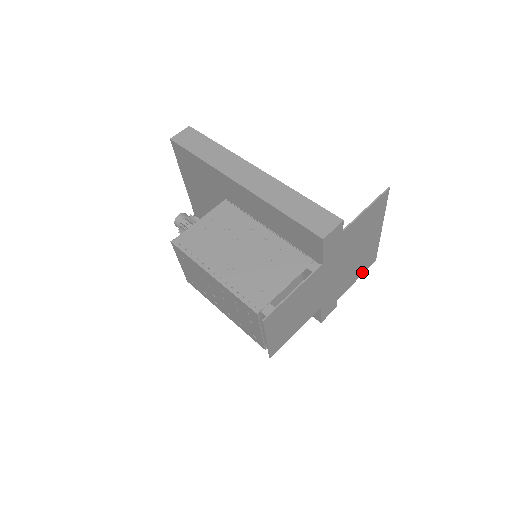
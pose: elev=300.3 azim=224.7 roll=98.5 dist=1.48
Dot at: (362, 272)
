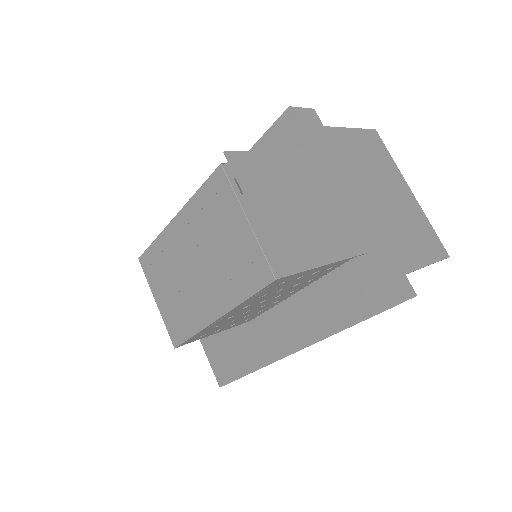
Dot at: (431, 257)
